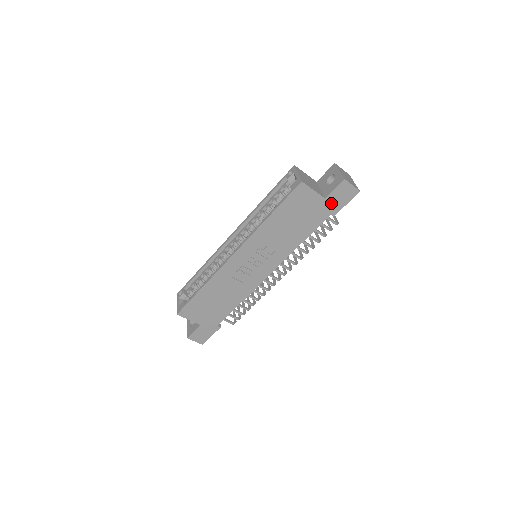
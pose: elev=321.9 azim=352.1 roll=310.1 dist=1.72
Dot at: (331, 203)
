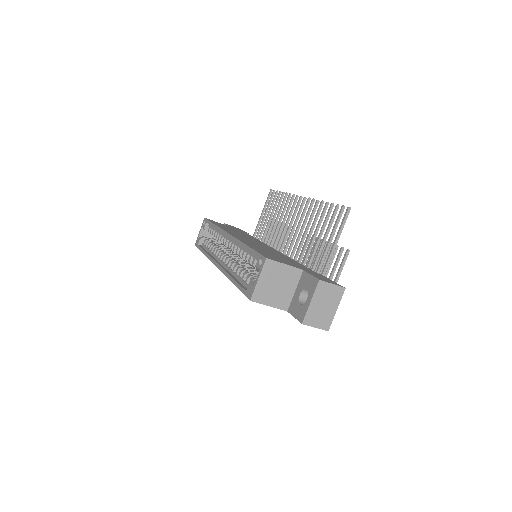
Dot at: occluded
